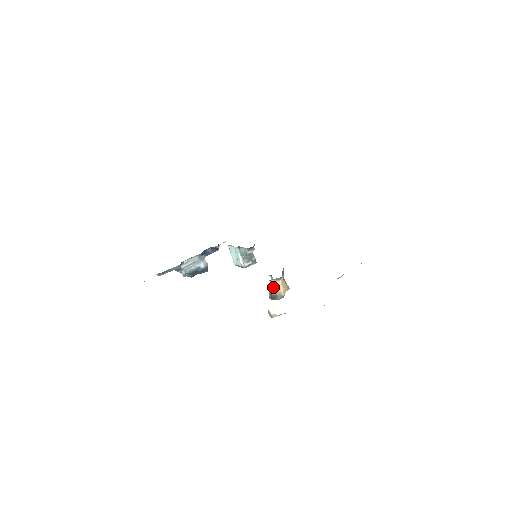
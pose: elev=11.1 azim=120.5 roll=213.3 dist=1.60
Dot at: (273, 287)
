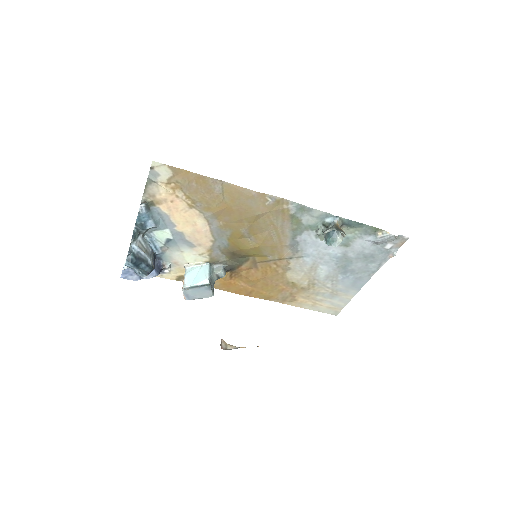
Dot at: (337, 225)
